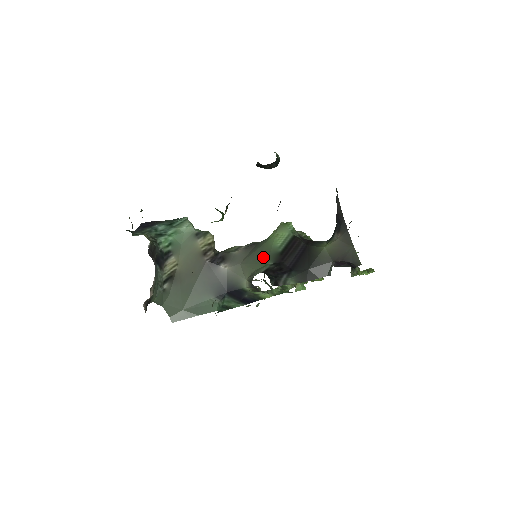
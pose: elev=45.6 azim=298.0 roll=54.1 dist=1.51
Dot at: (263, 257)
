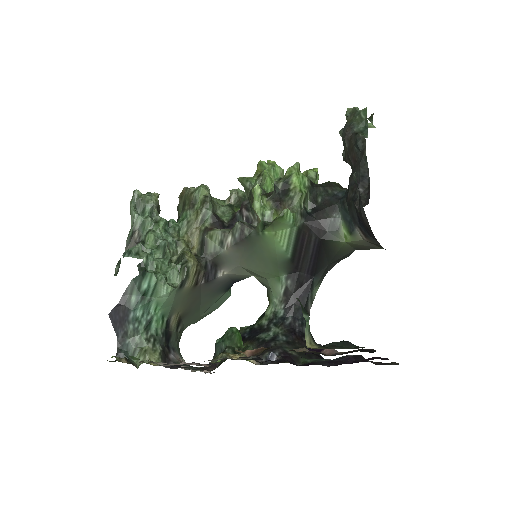
Dot at: (270, 265)
